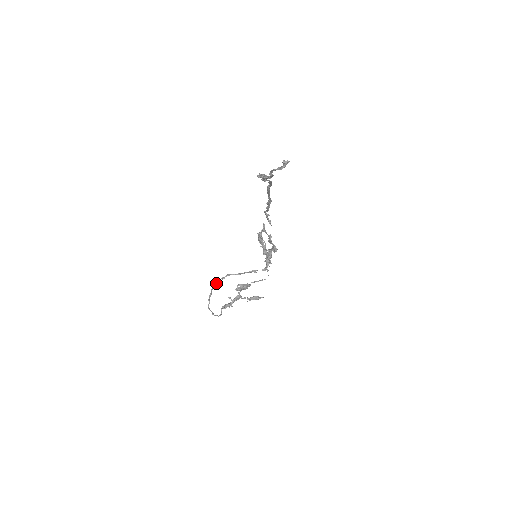
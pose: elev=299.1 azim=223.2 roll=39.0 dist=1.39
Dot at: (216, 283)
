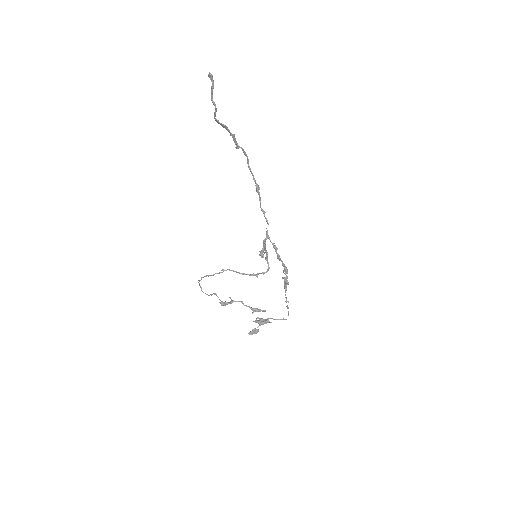
Dot at: (216, 273)
